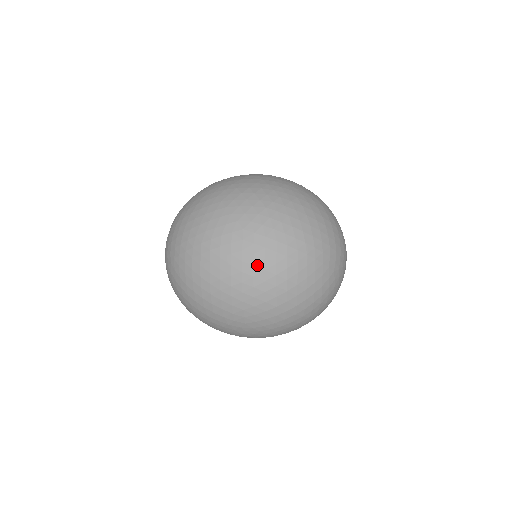
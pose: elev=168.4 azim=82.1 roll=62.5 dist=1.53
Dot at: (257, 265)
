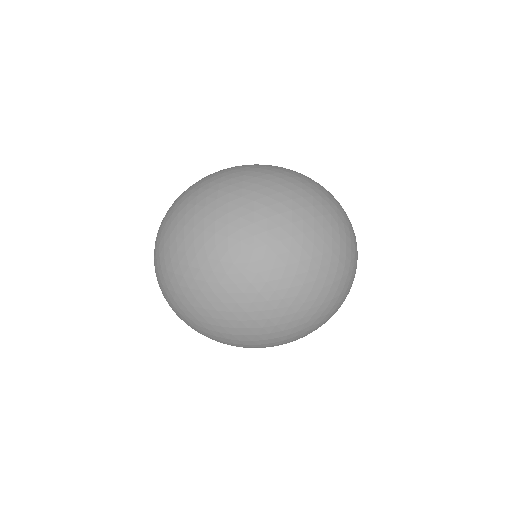
Dot at: (259, 183)
